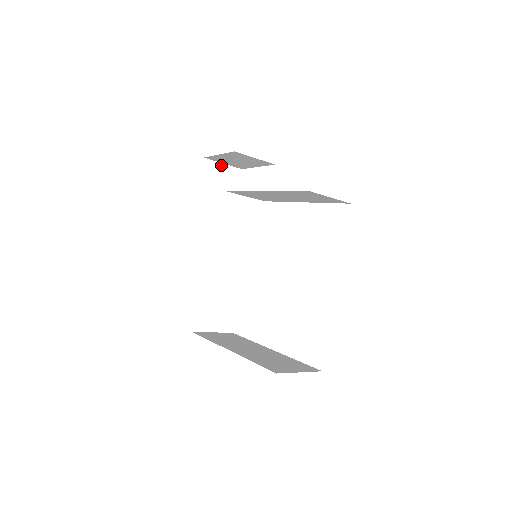
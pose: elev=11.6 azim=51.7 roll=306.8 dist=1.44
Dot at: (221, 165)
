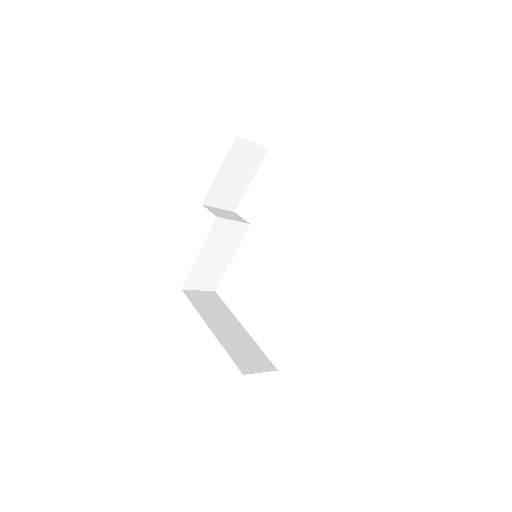
Dot at: (251, 143)
